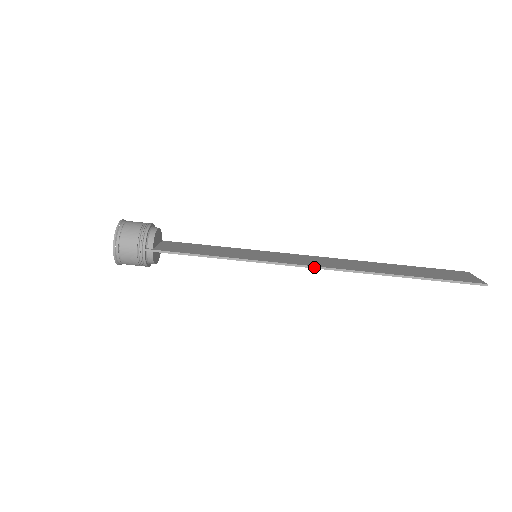
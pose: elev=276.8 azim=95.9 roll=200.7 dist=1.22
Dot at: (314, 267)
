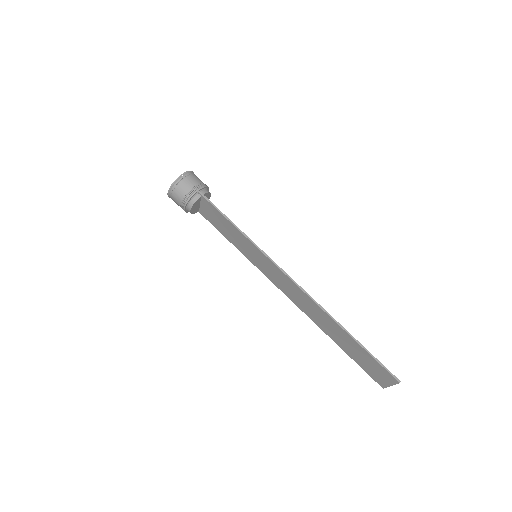
Dot at: (294, 281)
